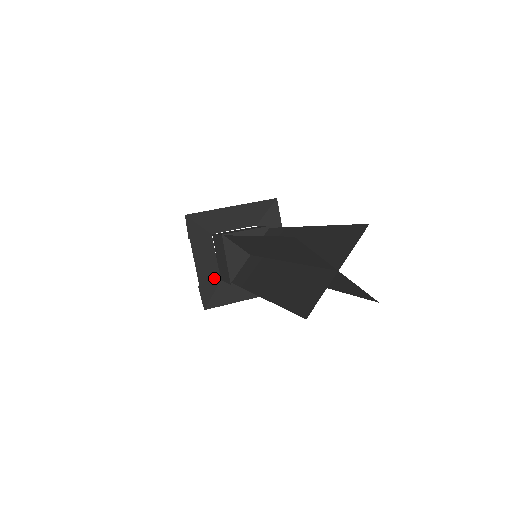
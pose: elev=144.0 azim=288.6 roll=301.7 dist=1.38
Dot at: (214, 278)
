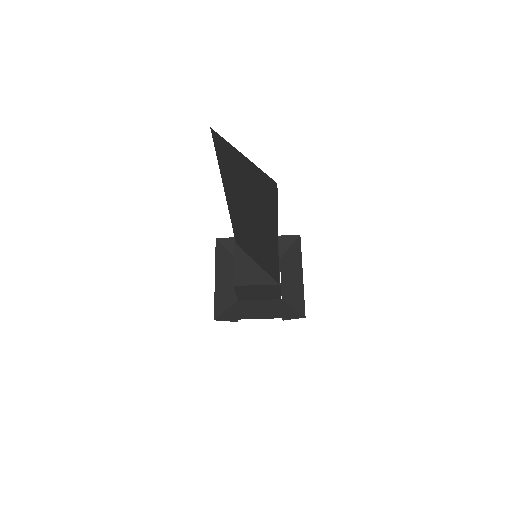
Dot at: (231, 296)
